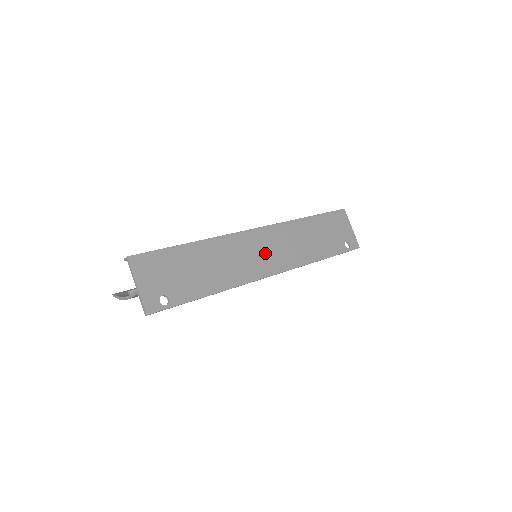
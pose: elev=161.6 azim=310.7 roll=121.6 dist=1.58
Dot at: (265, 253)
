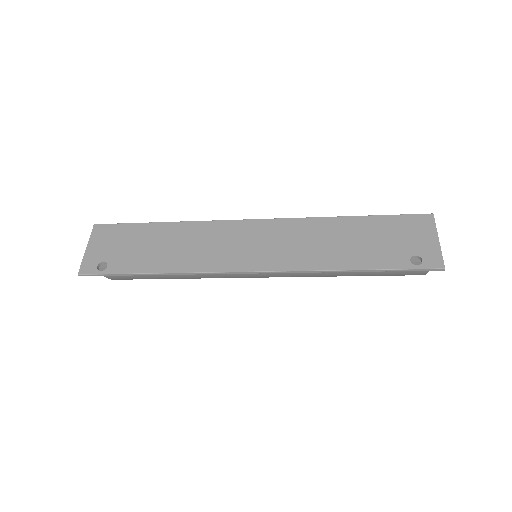
Dot at: (252, 246)
